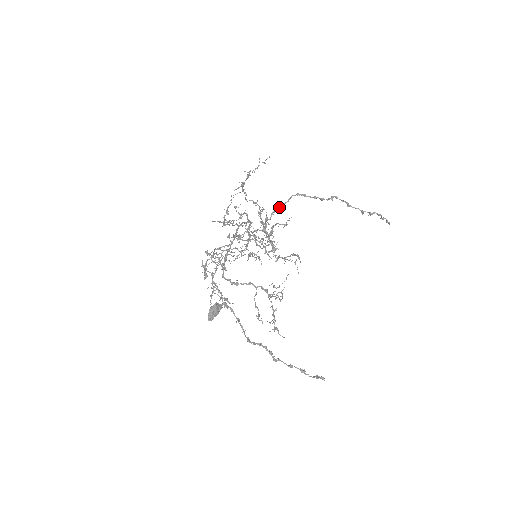
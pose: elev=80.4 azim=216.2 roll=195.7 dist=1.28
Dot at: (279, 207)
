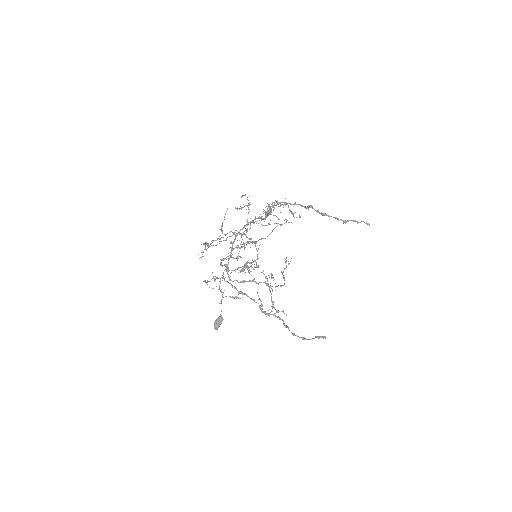
Dot at: occluded
